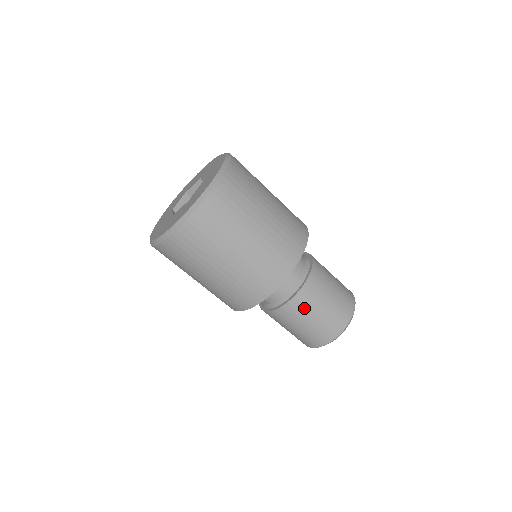
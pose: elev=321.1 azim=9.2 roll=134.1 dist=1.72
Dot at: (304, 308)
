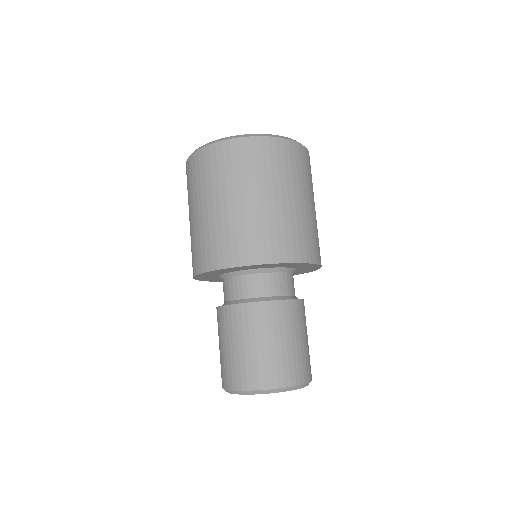
Dot at: (305, 319)
